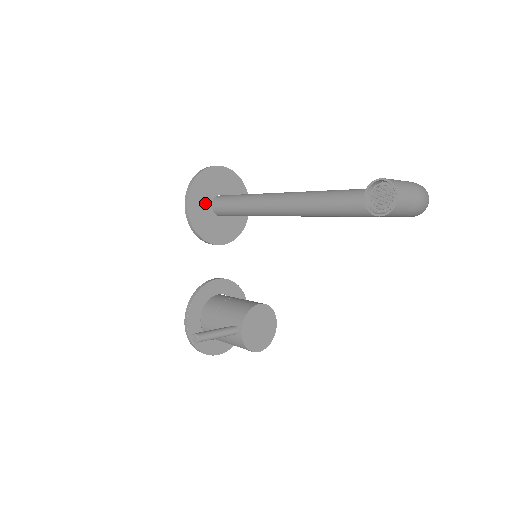
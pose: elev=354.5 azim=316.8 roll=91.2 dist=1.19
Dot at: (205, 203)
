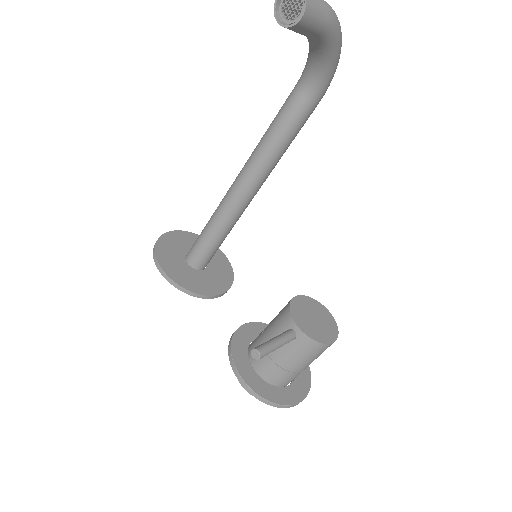
Dot at: (179, 264)
